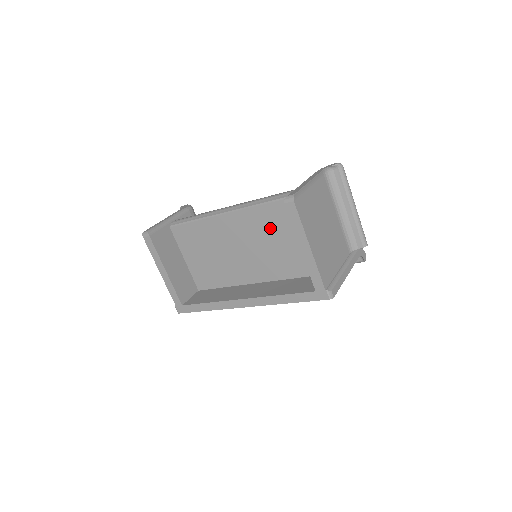
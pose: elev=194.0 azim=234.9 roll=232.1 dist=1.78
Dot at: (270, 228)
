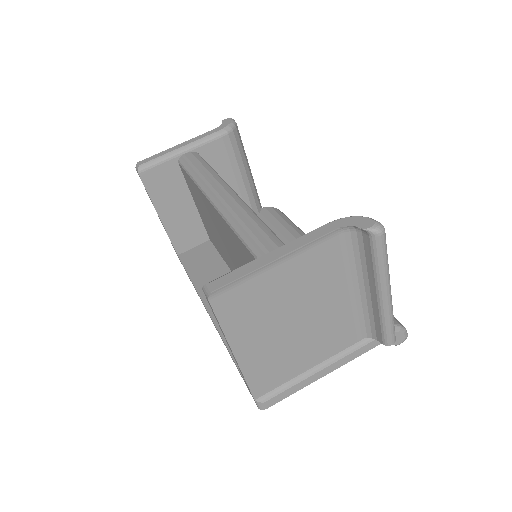
Dot at: (244, 261)
